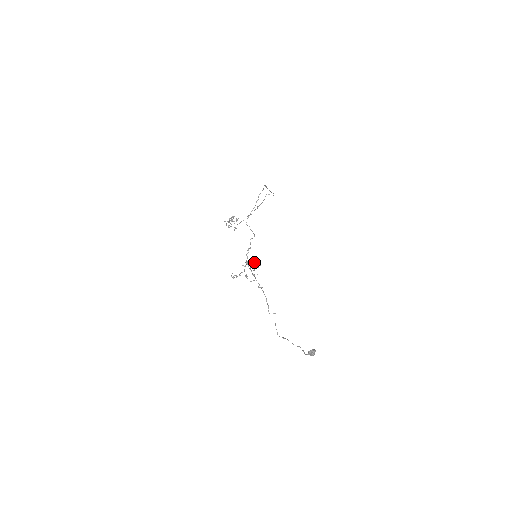
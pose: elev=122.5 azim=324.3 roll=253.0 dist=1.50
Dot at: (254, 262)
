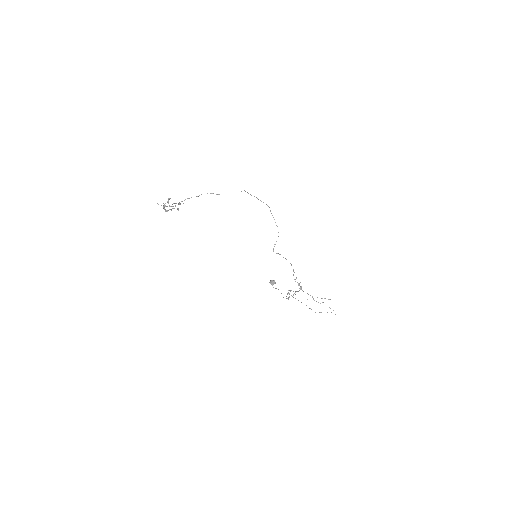
Dot at: occluded
